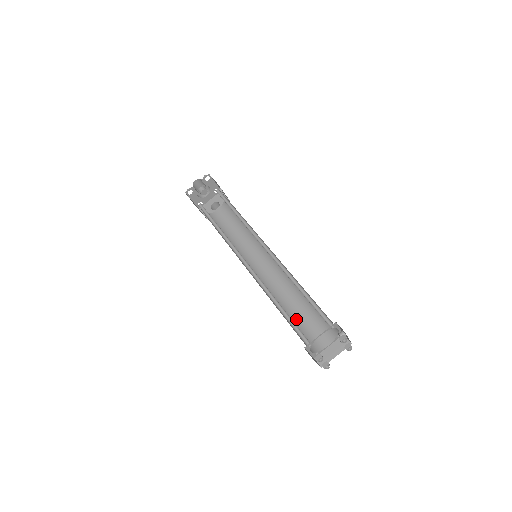
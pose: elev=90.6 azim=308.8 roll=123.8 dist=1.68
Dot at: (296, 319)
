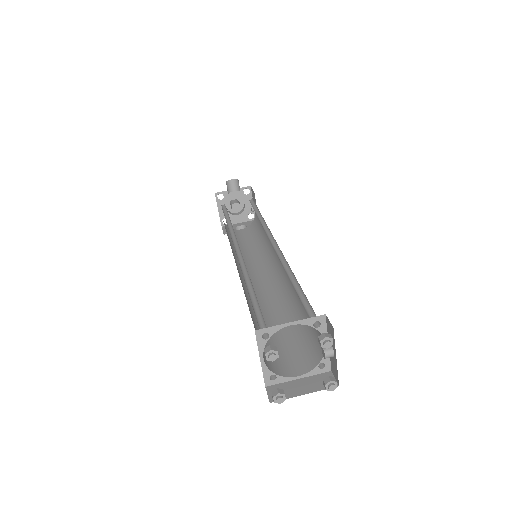
Dot at: occluded
